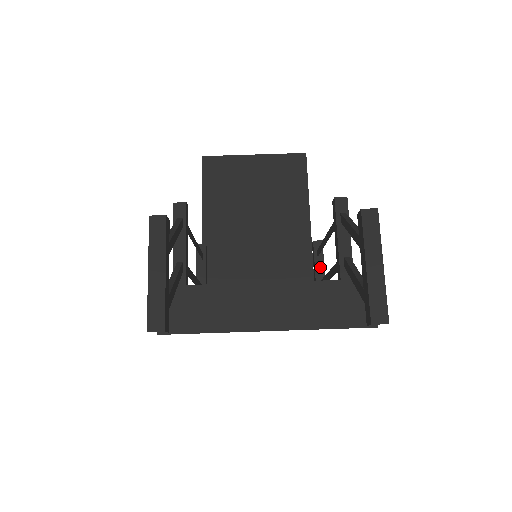
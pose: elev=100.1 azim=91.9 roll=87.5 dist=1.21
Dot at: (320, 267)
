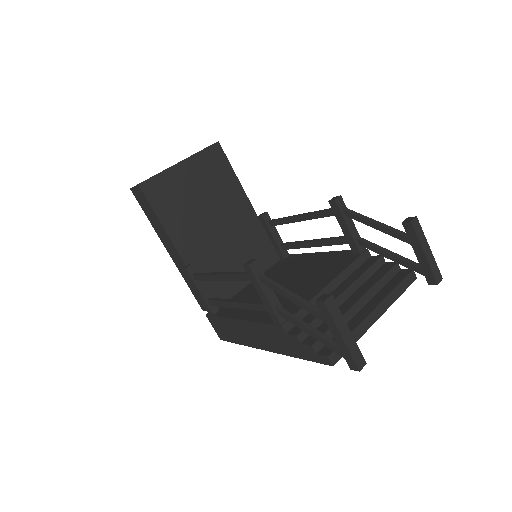
Dot at: (275, 233)
